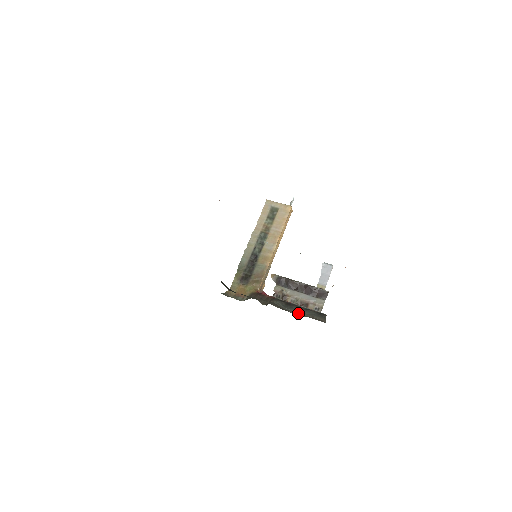
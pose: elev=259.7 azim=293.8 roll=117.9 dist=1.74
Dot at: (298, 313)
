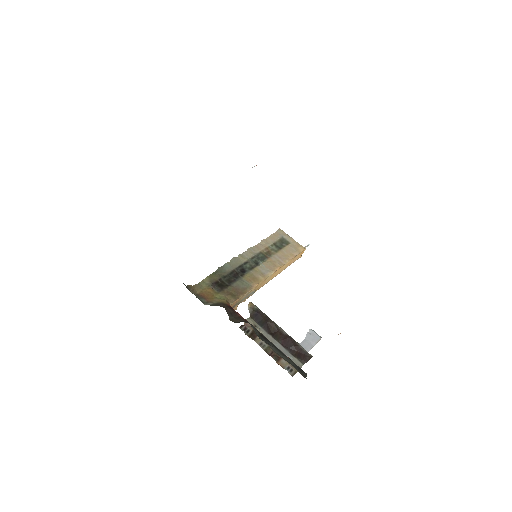
Dot at: (274, 351)
